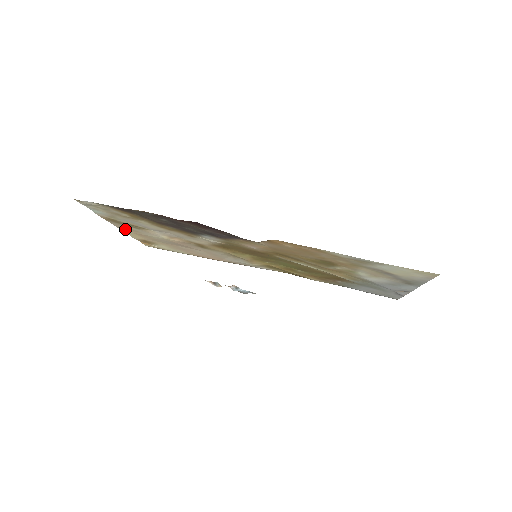
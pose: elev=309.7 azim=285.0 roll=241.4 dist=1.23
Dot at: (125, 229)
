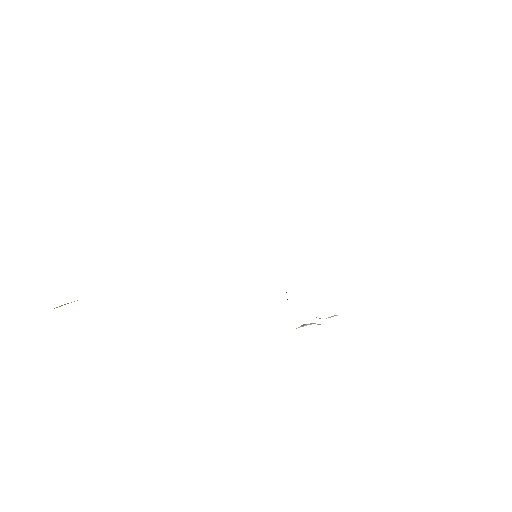
Dot at: occluded
